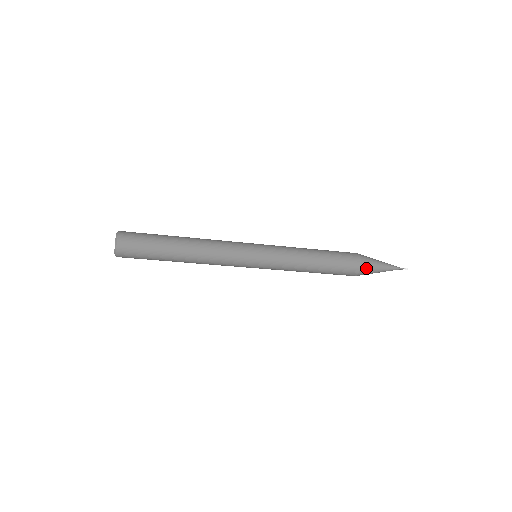
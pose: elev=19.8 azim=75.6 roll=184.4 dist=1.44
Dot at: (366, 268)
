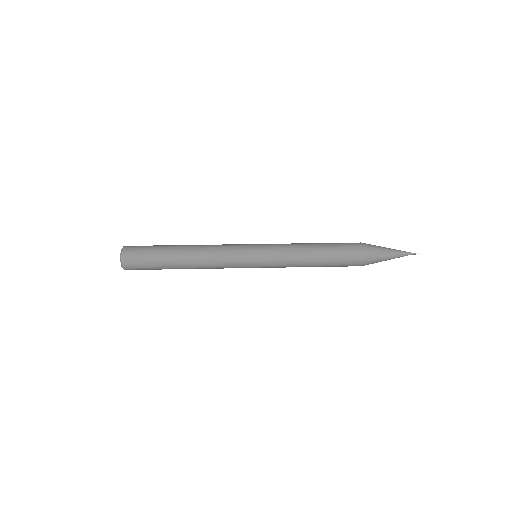
Dot at: (368, 264)
